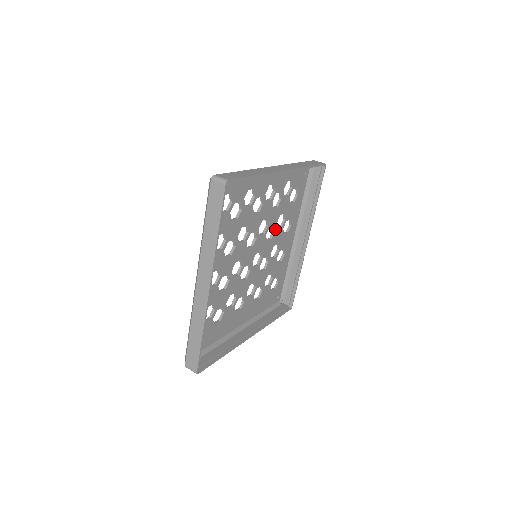
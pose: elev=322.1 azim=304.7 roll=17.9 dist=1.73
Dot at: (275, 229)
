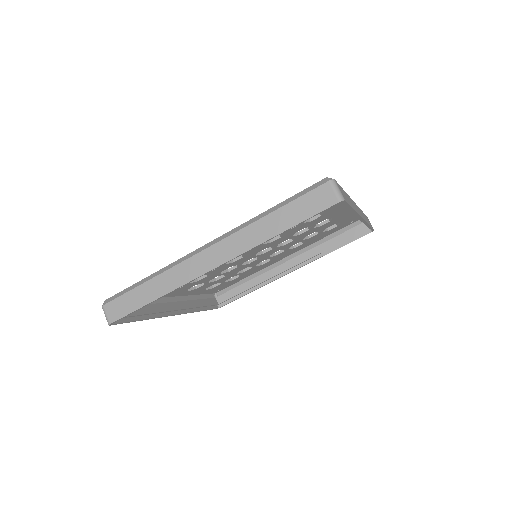
Dot at: (282, 233)
